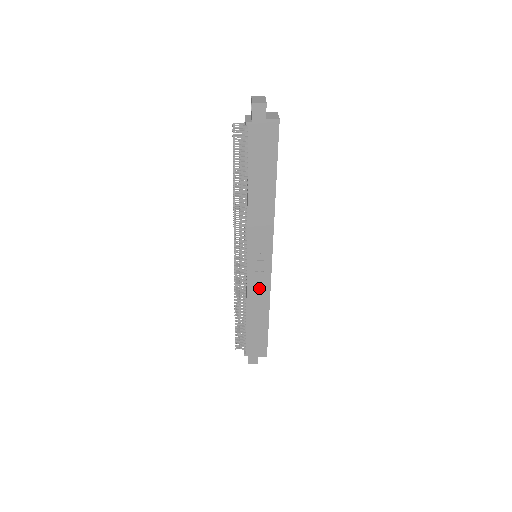
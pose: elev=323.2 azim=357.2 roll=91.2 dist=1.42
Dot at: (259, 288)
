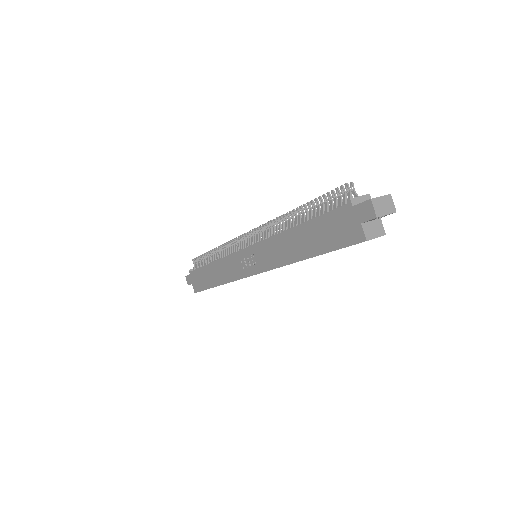
Dot at: (232, 268)
